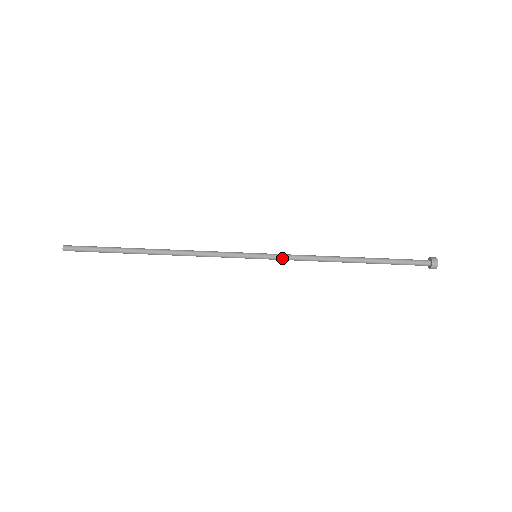
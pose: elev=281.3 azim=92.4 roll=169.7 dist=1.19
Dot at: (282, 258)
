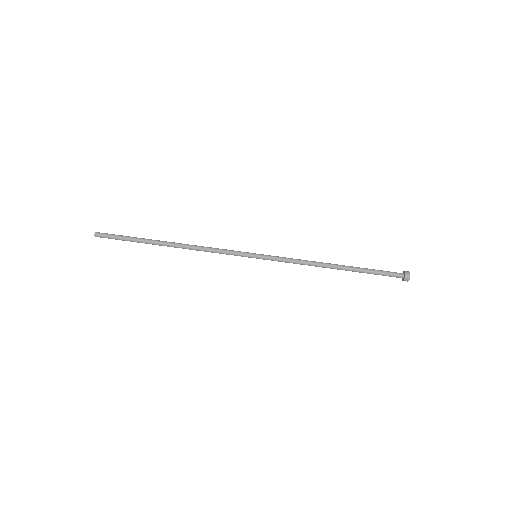
Dot at: (278, 261)
